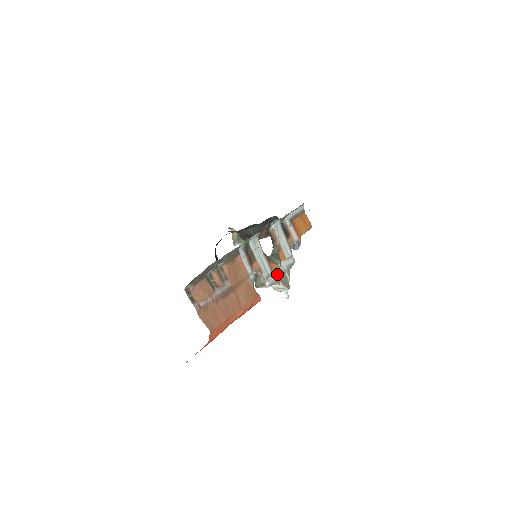
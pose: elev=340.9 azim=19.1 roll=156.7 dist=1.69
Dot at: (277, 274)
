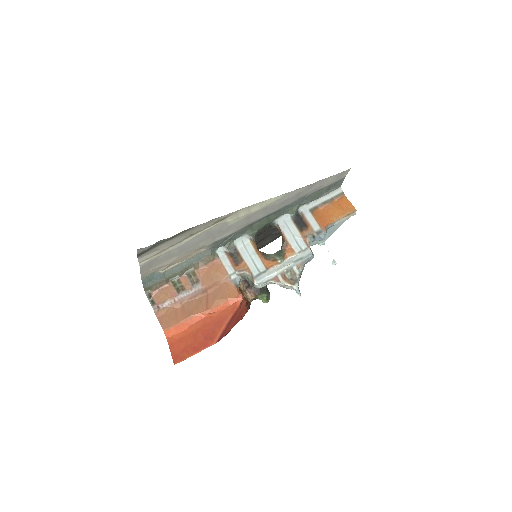
Dot at: (274, 271)
